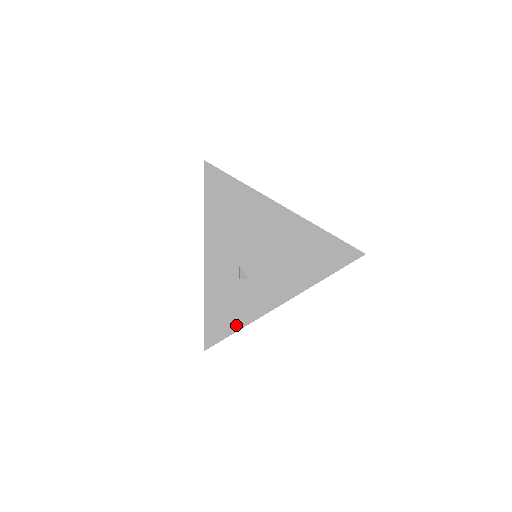
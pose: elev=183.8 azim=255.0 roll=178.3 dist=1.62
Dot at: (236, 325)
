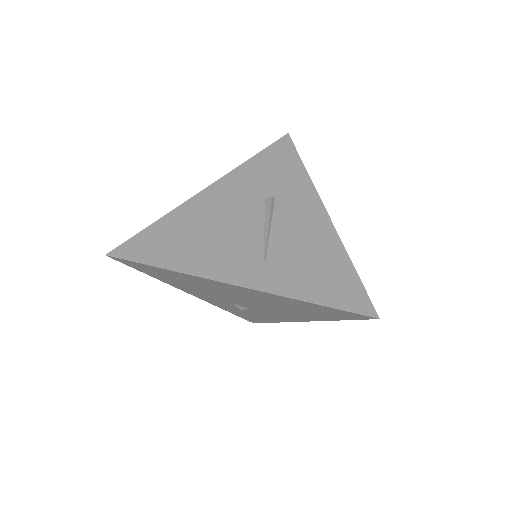
Dot at: (266, 321)
